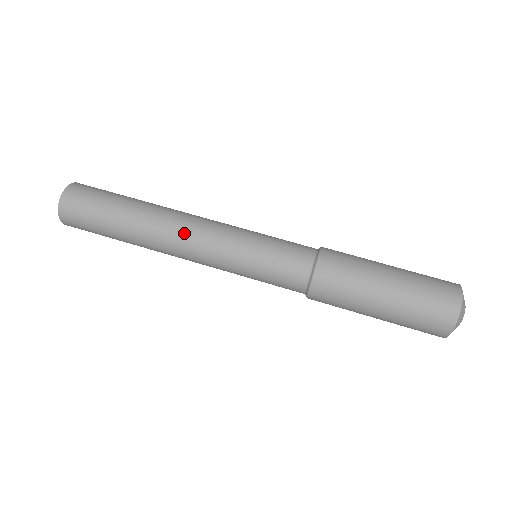
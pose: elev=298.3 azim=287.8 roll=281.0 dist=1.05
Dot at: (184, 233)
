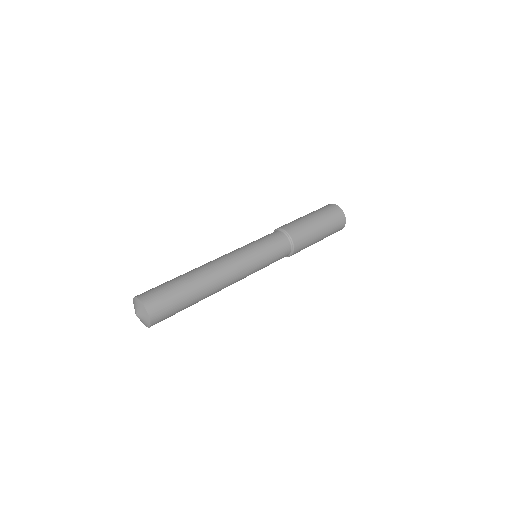
Dot at: (217, 259)
